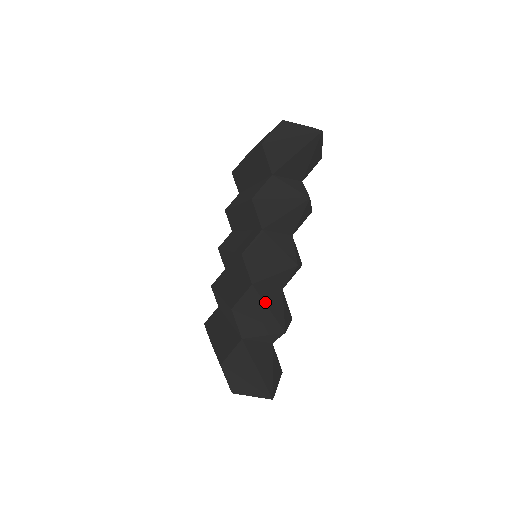
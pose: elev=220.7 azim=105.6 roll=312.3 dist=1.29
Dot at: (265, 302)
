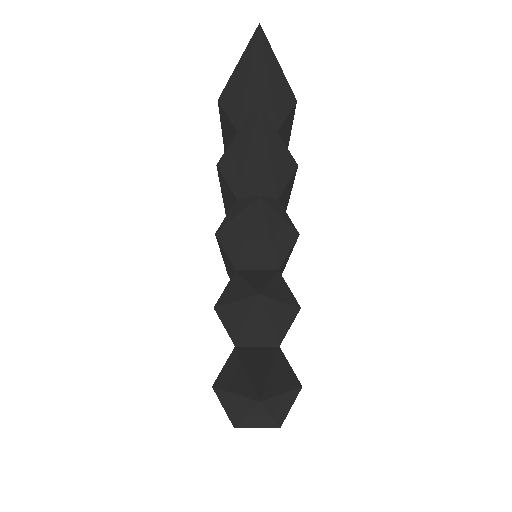
Dot at: (245, 278)
